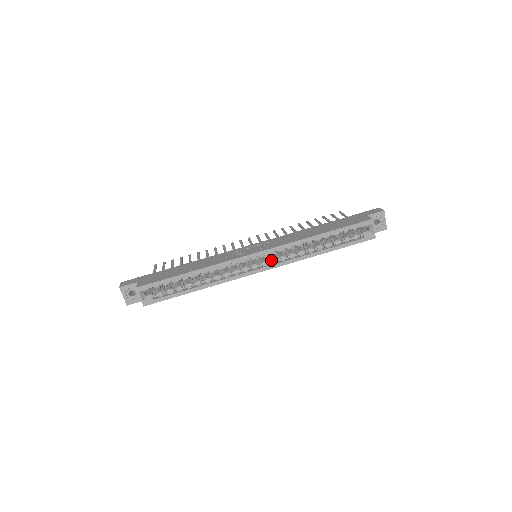
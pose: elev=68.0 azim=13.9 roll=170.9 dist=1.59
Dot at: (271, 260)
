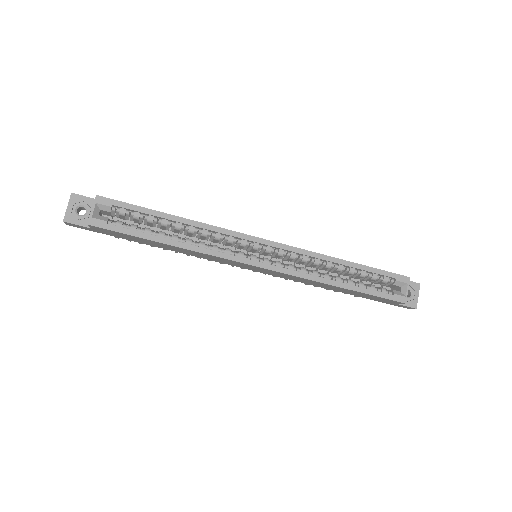
Dot at: (276, 261)
